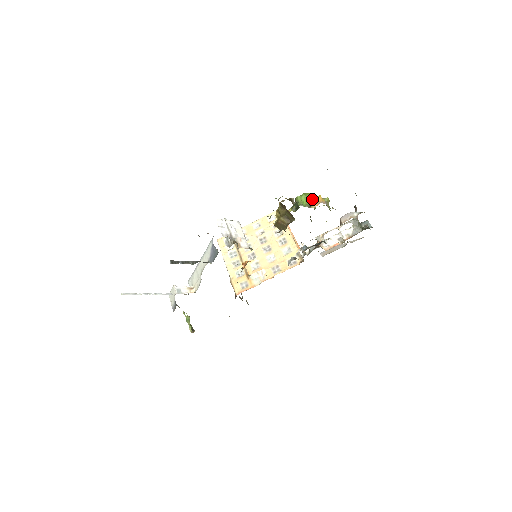
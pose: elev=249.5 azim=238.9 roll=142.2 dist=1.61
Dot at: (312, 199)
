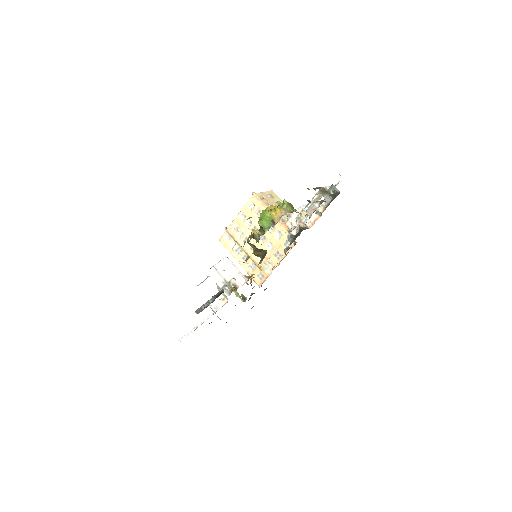
Dot at: (272, 216)
